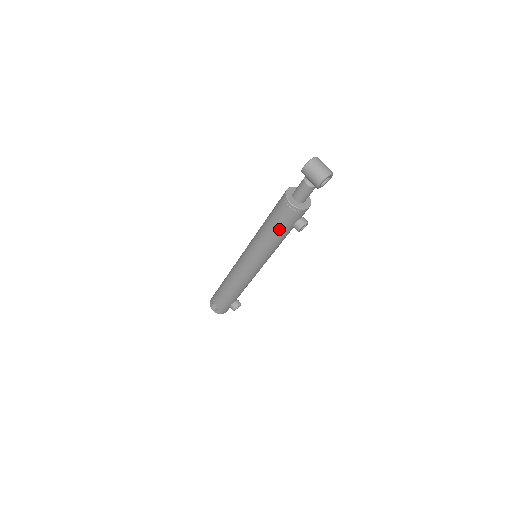
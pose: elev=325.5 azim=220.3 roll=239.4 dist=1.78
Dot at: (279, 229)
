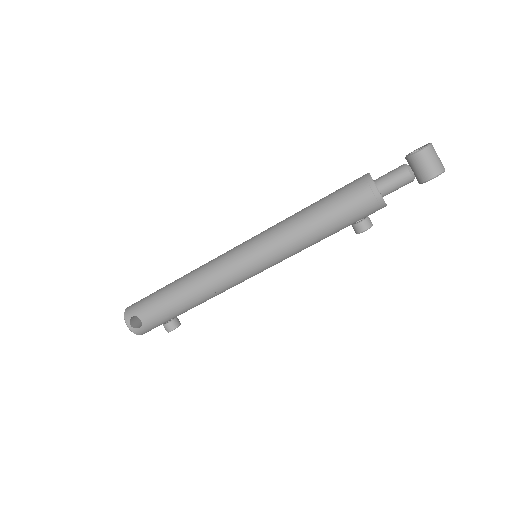
Dot at: (337, 223)
